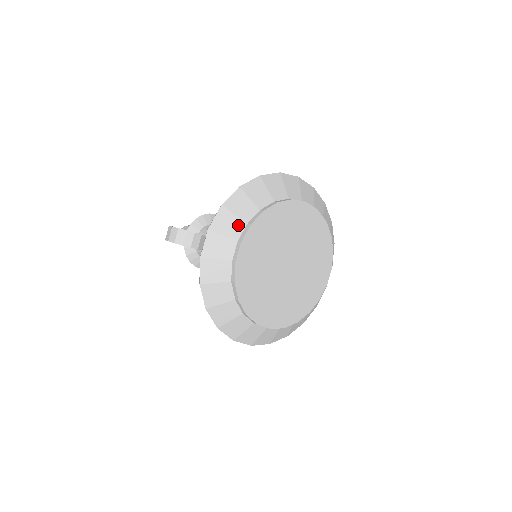
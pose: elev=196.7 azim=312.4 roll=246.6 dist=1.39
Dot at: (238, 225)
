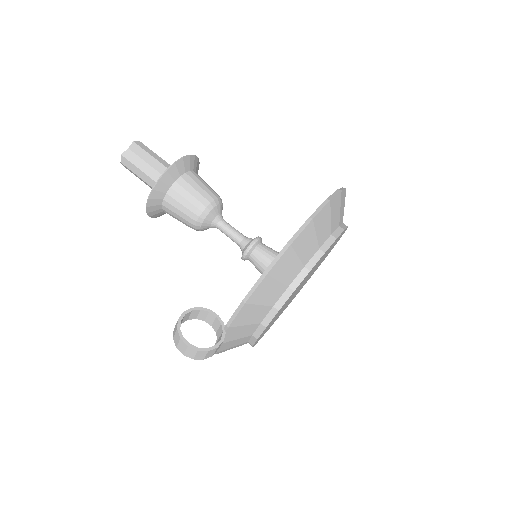
Dot at: (263, 311)
